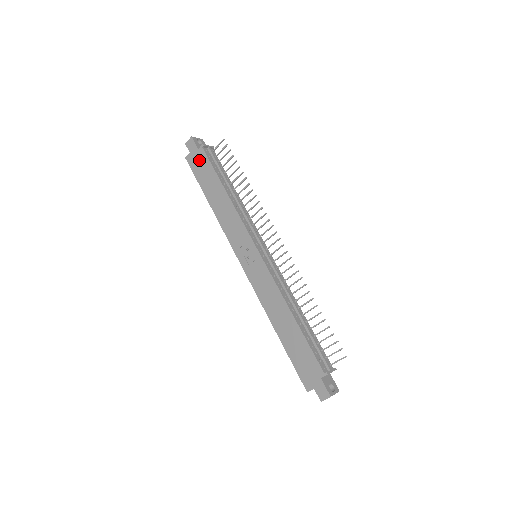
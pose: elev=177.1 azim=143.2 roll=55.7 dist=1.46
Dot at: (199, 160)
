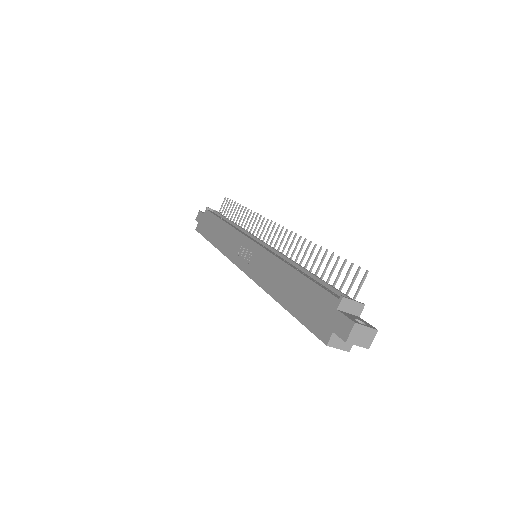
Dot at: (204, 220)
